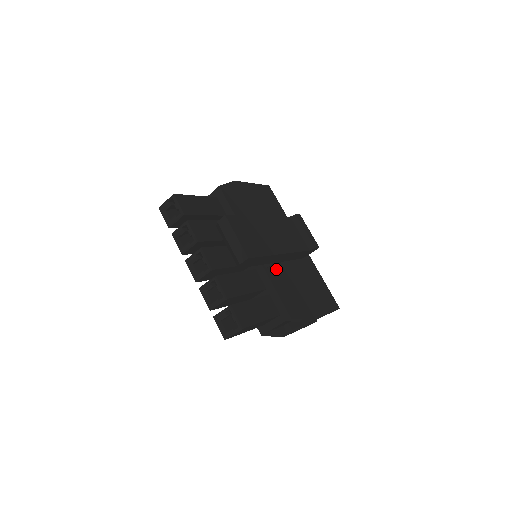
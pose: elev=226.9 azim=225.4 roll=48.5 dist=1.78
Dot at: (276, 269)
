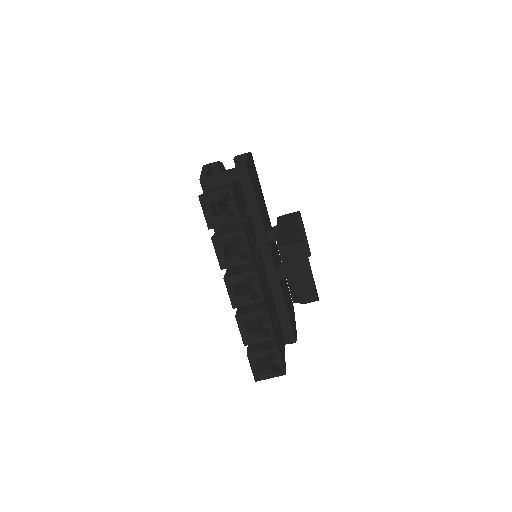
Dot at: occluded
